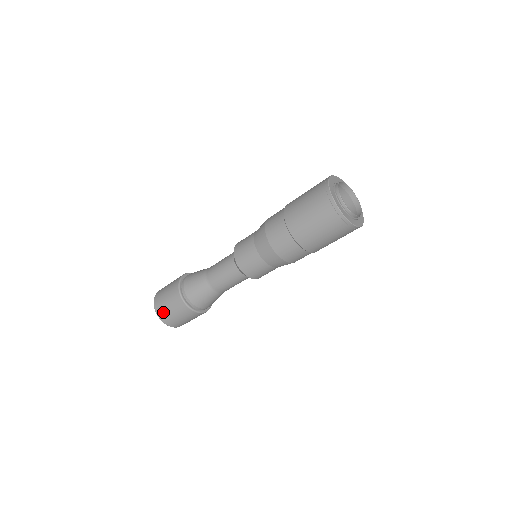
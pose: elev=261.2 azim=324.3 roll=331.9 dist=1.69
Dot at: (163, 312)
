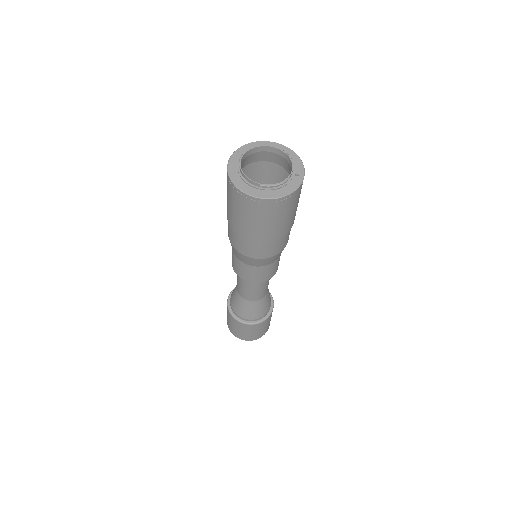
Dot at: occluded
